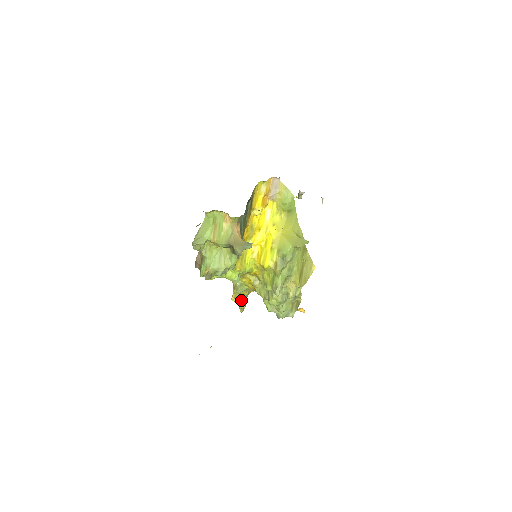
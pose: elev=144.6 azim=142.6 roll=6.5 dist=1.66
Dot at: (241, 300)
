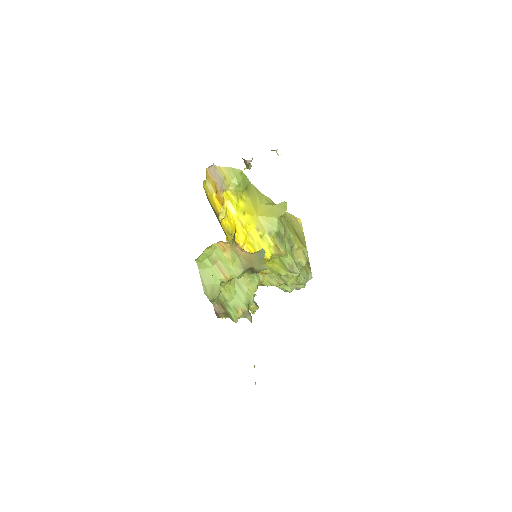
Dot at: occluded
